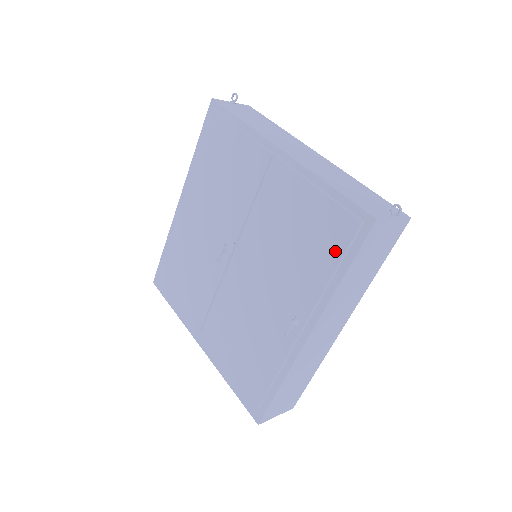
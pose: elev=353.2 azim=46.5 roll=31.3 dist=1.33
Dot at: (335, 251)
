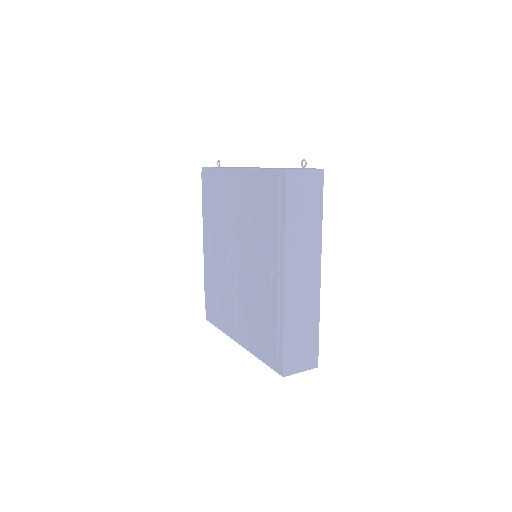
Dot at: (274, 205)
